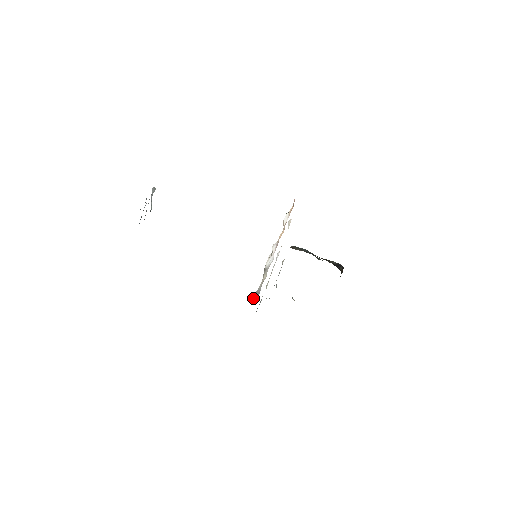
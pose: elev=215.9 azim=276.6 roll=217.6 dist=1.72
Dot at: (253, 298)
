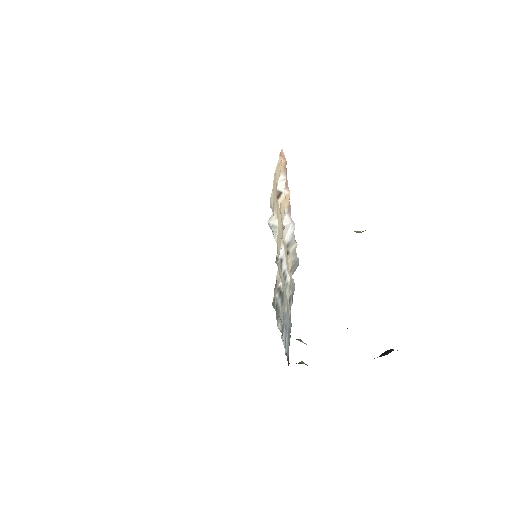
Dot at: occluded
